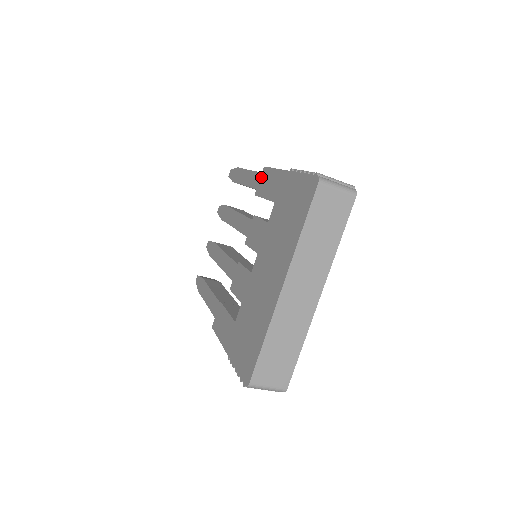
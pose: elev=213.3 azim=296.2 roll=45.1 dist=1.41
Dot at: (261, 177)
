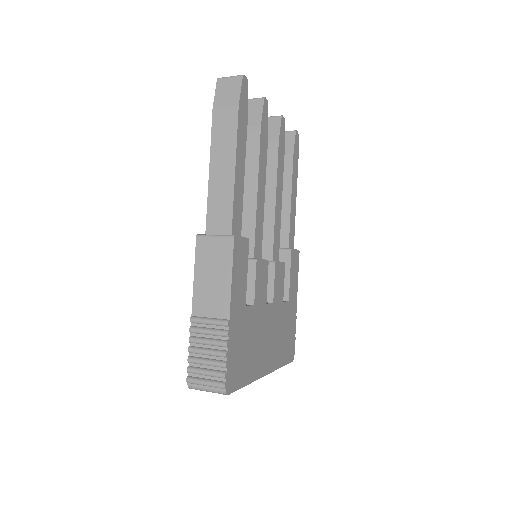
Dot at: occluded
